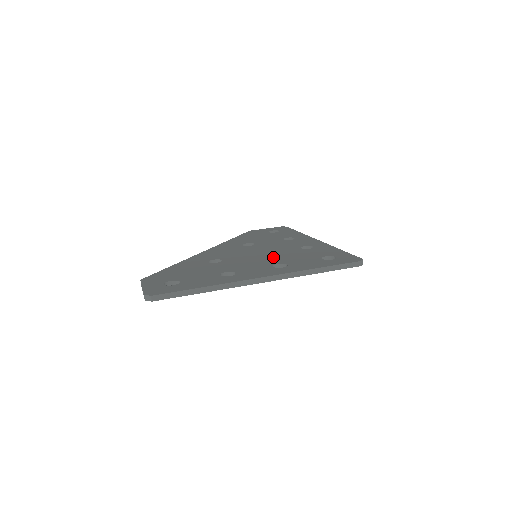
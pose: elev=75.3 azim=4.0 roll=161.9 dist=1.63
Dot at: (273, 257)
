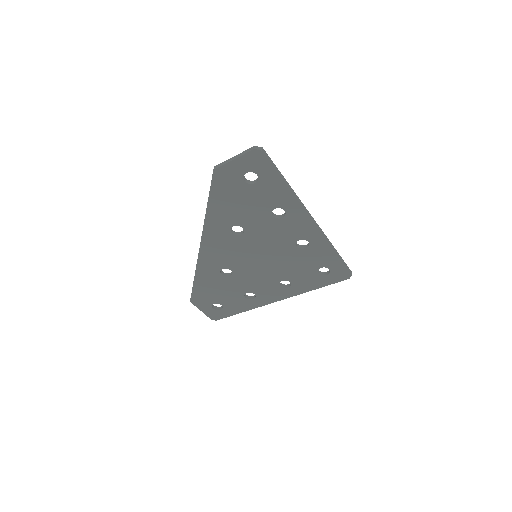
Dot at: occluded
